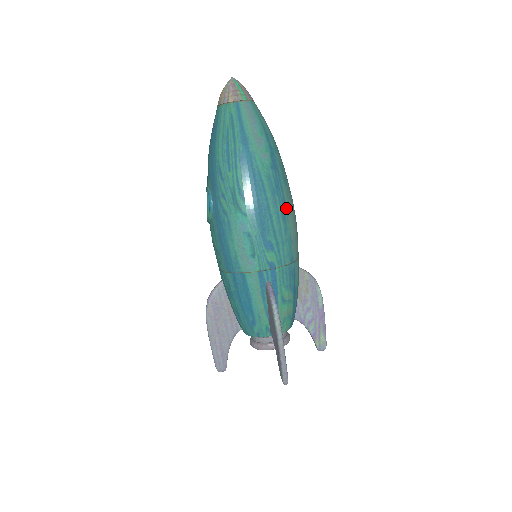
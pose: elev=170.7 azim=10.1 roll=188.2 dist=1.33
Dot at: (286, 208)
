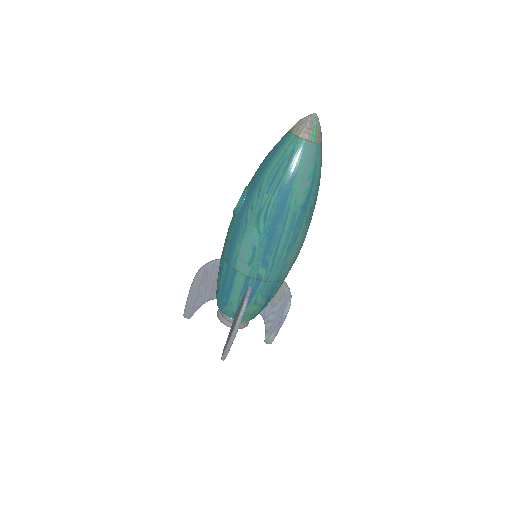
Dot at: (295, 242)
